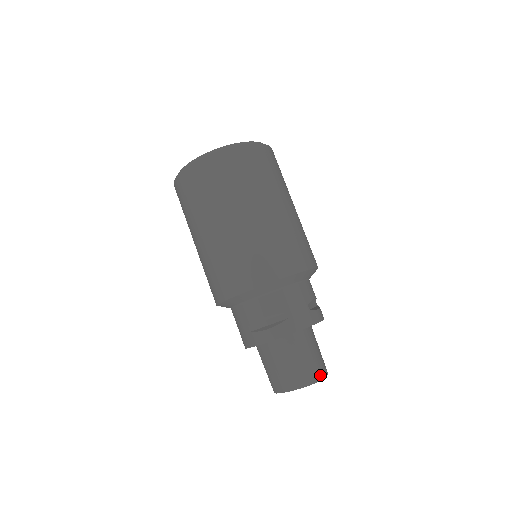
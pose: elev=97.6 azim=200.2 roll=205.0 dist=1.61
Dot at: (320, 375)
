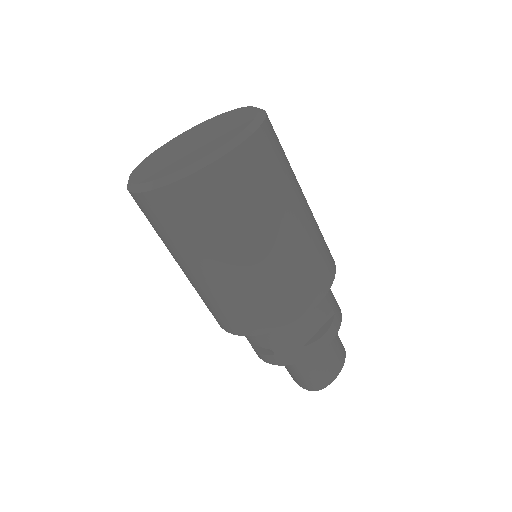
Dot at: (321, 386)
